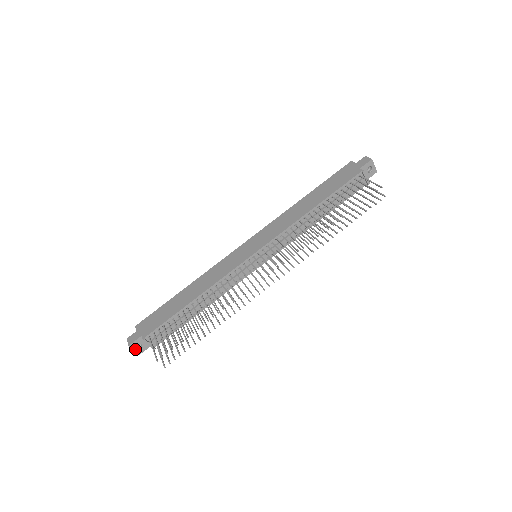
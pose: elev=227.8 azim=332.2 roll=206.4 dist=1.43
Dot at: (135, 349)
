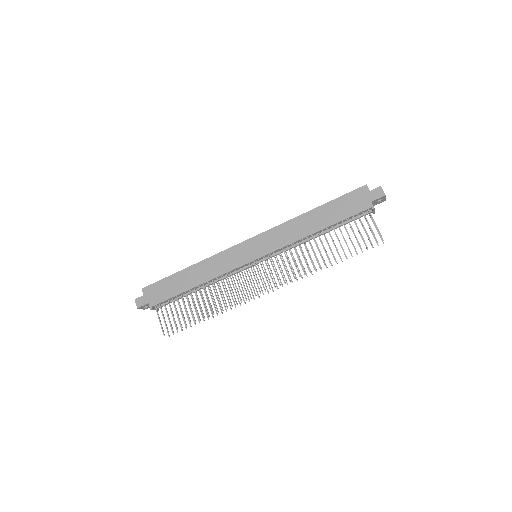
Dot at: (142, 308)
